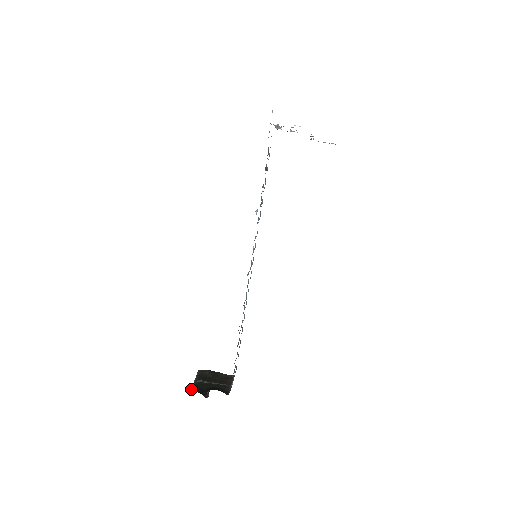
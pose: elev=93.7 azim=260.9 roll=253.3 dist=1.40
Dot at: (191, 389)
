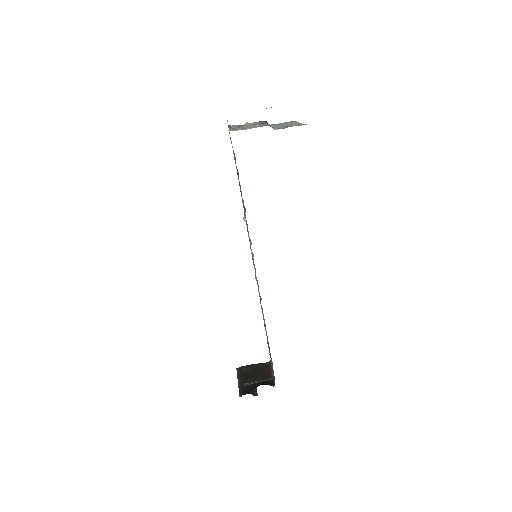
Dot at: (239, 392)
